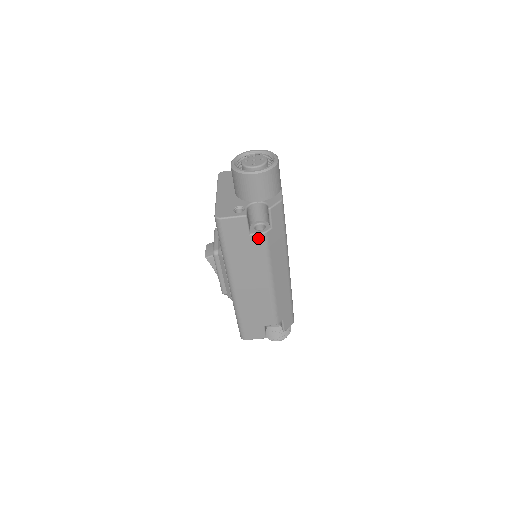
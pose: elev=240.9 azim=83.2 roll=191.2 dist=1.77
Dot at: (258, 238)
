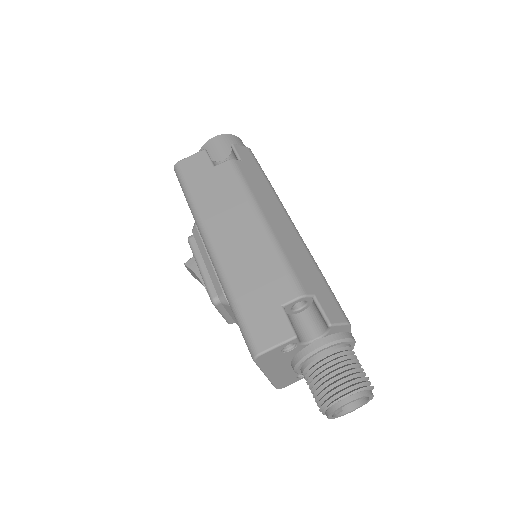
Dot at: (225, 166)
